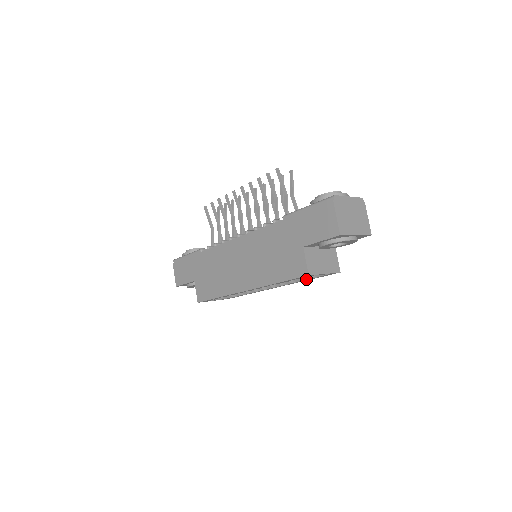
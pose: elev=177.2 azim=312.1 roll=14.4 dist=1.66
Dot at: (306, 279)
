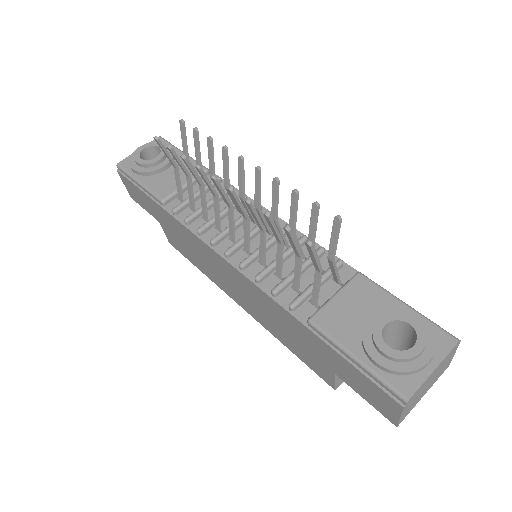
Dot at: occluded
